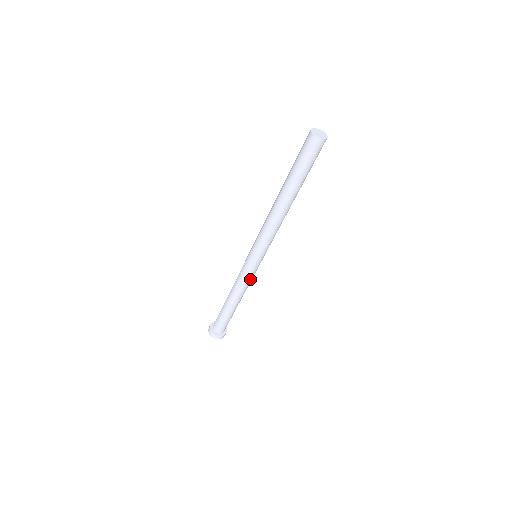
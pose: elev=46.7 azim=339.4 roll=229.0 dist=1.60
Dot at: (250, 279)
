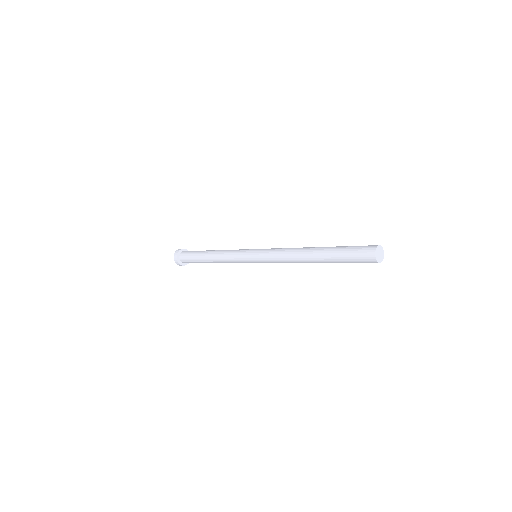
Dot at: (238, 262)
